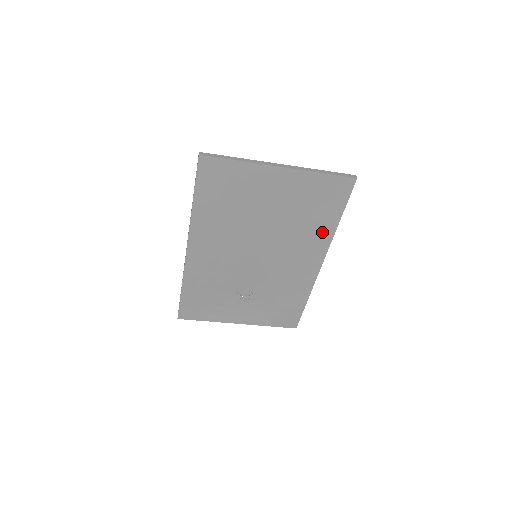
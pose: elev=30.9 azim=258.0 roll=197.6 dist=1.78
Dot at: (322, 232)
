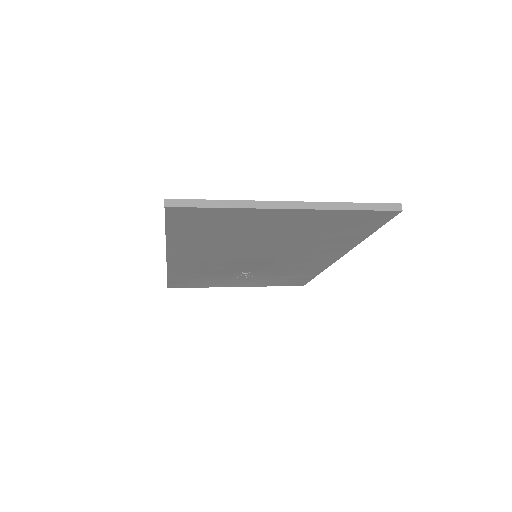
Dot at: (343, 243)
